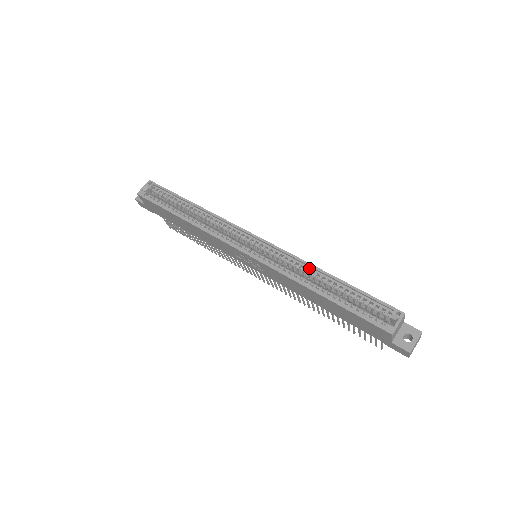
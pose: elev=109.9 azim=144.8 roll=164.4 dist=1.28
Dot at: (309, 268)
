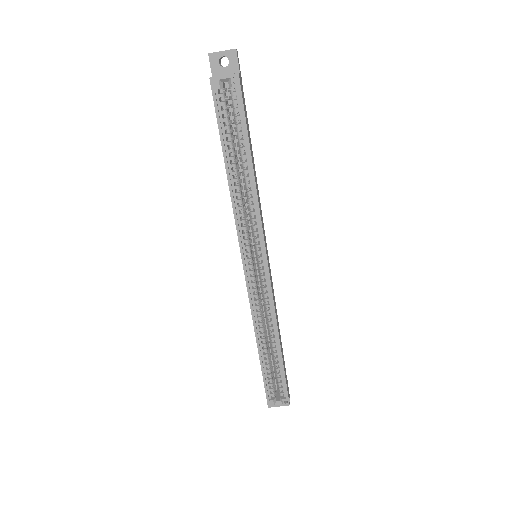
Dot at: (274, 326)
